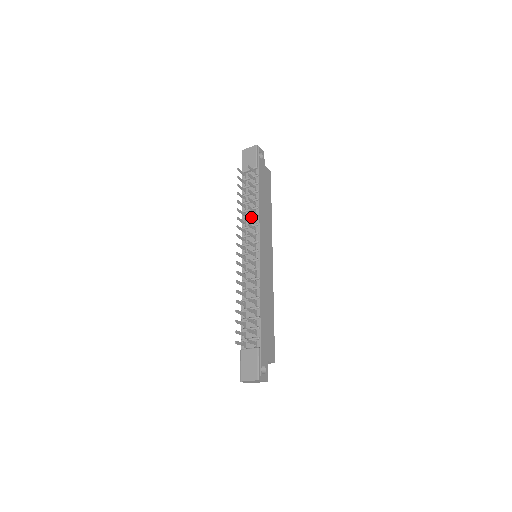
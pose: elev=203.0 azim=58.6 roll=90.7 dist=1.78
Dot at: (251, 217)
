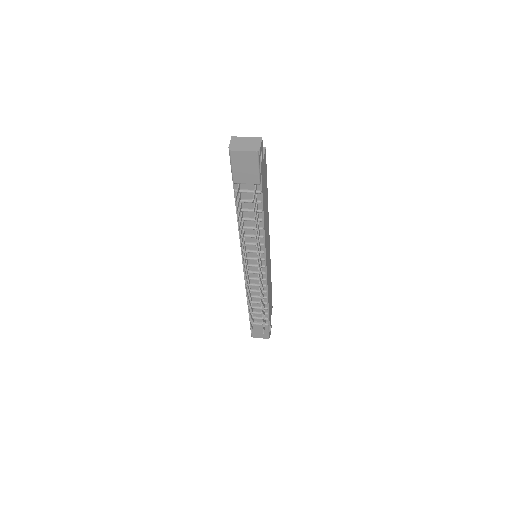
Dot at: (258, 248)
